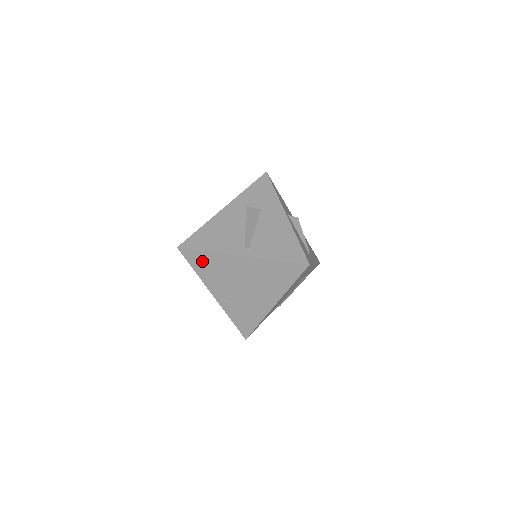
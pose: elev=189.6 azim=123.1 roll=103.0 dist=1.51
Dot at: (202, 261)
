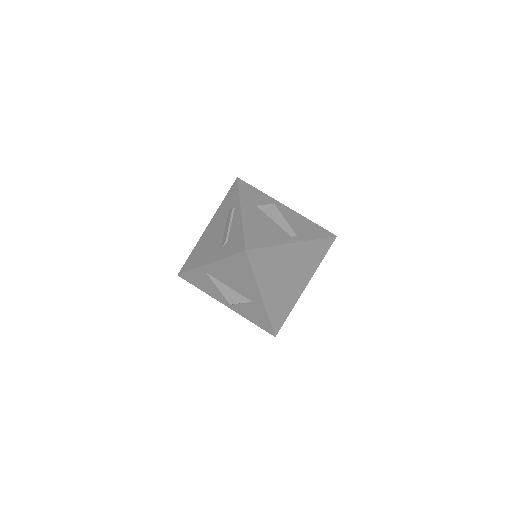
Dot at: (263, 259)
